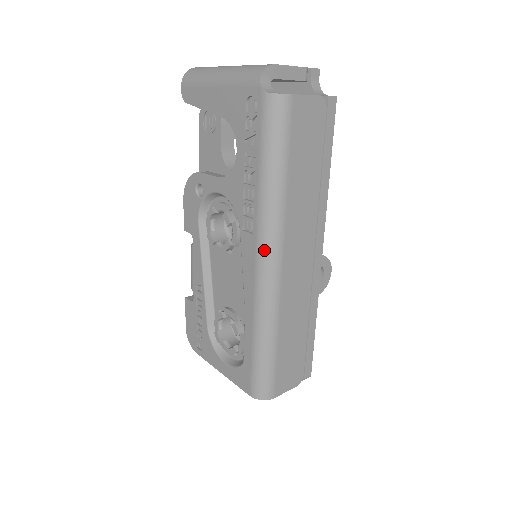
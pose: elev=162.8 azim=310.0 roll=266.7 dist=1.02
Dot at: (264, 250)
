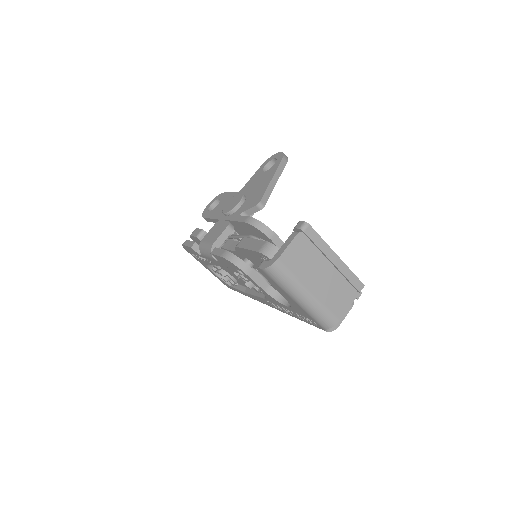
Dot at: occluded
